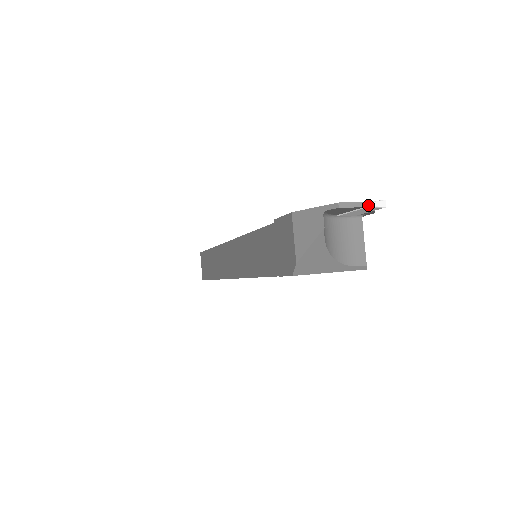
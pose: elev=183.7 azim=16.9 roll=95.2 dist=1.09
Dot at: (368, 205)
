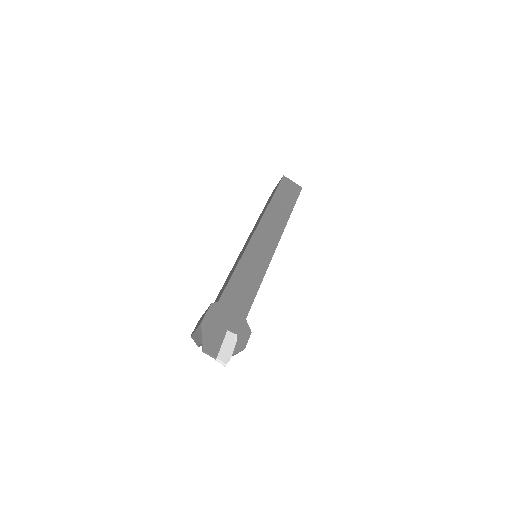
Dot at: (217, 361)
